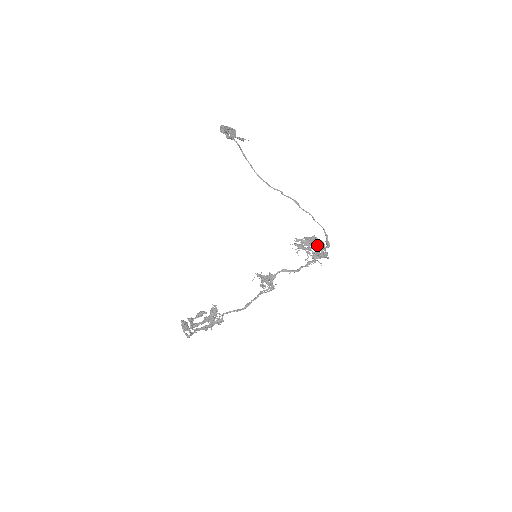
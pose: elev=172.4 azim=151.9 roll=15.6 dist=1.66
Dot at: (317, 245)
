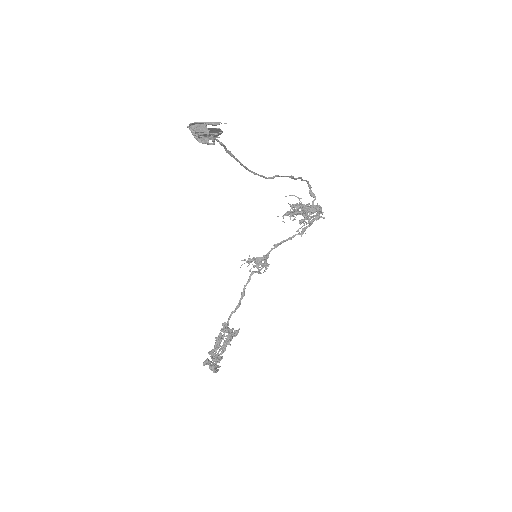
Dot at: (299, 199)
